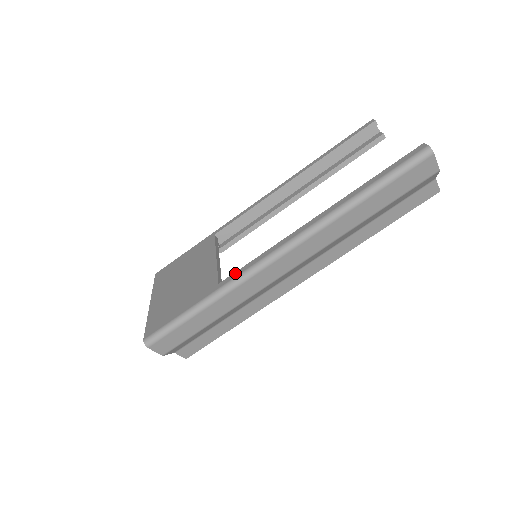
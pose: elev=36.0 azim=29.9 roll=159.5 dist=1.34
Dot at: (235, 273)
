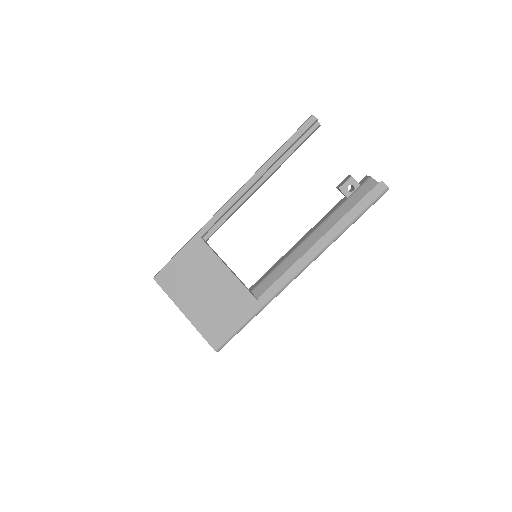
Dot at: (269, 291)
